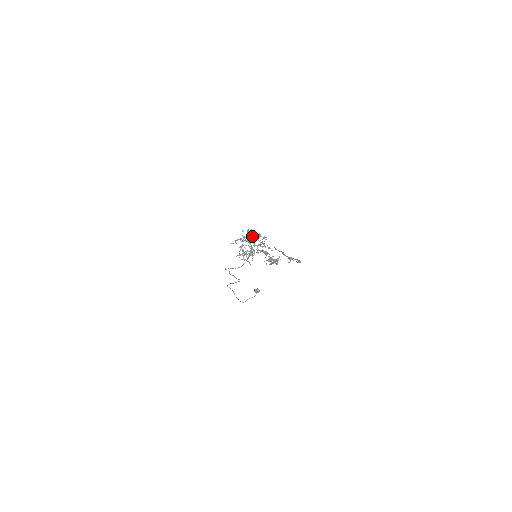
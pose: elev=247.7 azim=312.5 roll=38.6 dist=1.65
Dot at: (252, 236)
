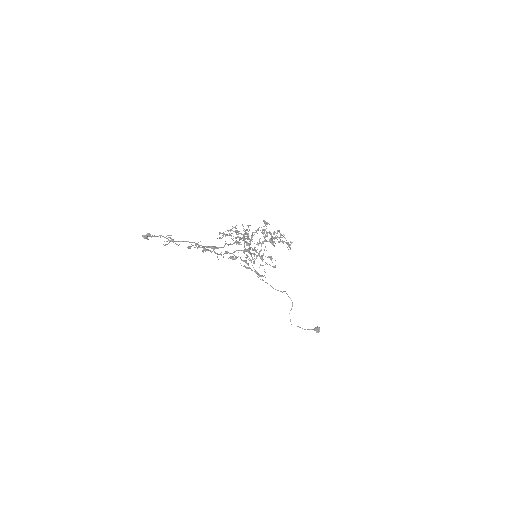
Dot at: (266, 232)
